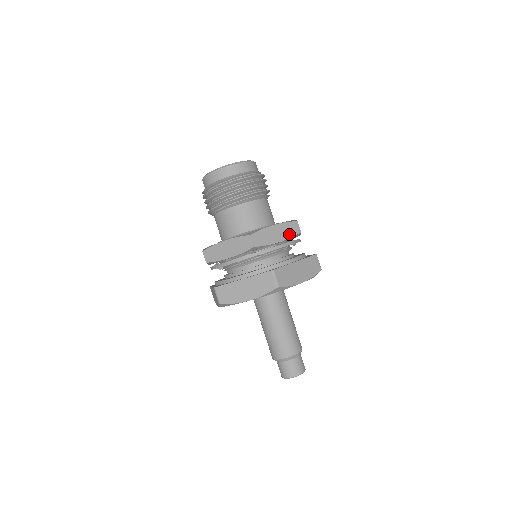
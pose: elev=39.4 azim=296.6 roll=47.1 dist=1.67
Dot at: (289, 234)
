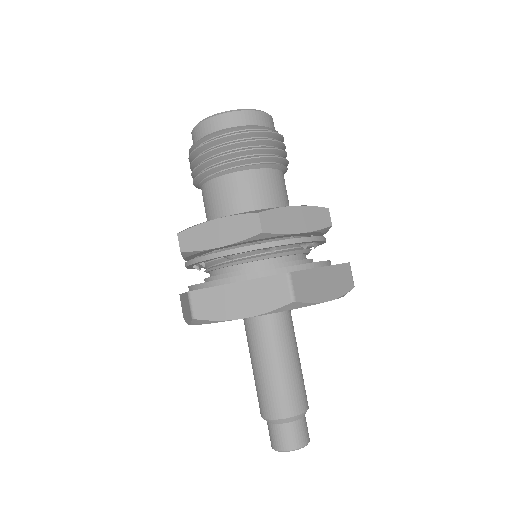
Dot at: (315, 224)
